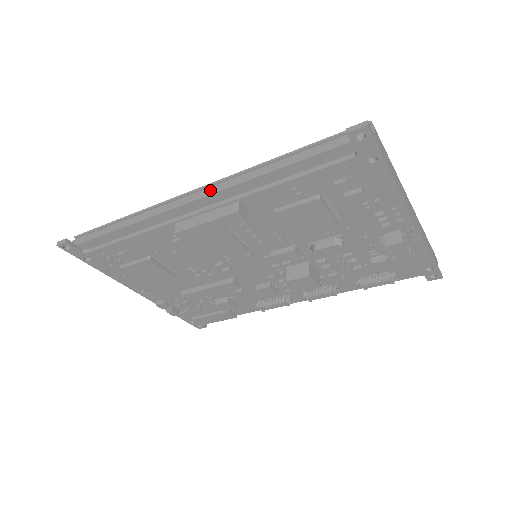
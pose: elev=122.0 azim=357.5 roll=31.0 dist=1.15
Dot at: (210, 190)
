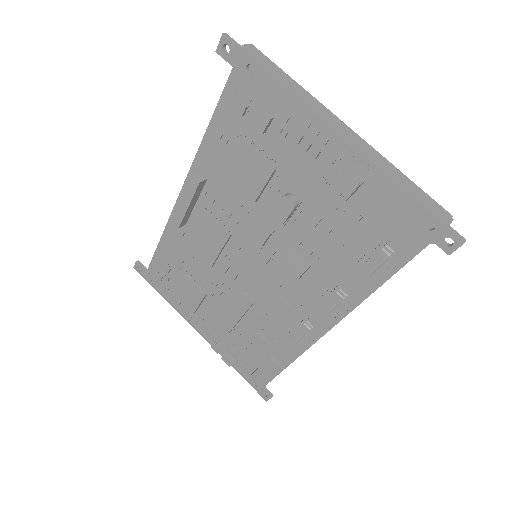
Dot at: occluded
